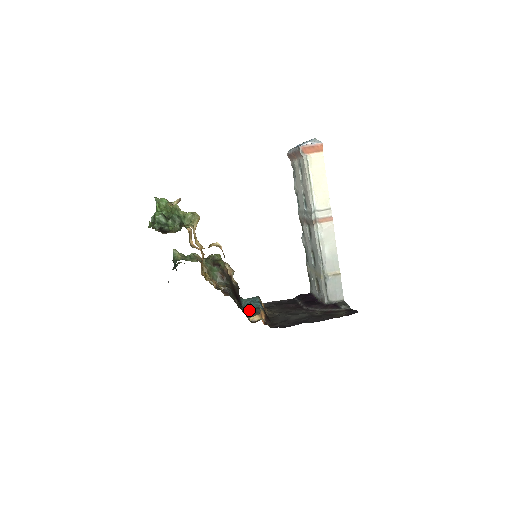
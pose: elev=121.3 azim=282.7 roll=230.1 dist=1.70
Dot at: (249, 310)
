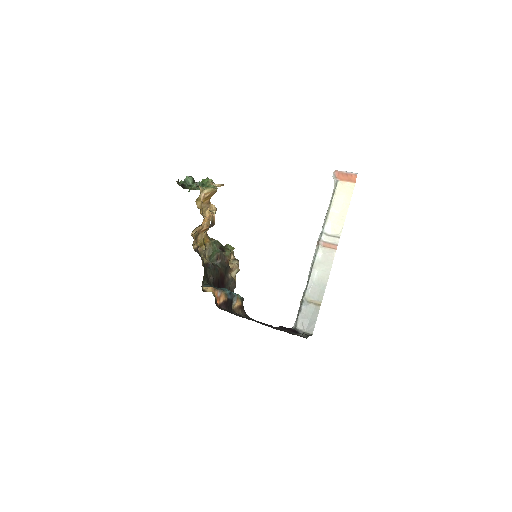
Dot at: occluded
